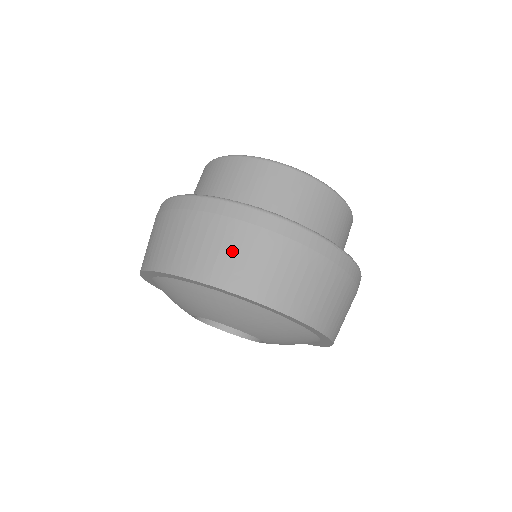
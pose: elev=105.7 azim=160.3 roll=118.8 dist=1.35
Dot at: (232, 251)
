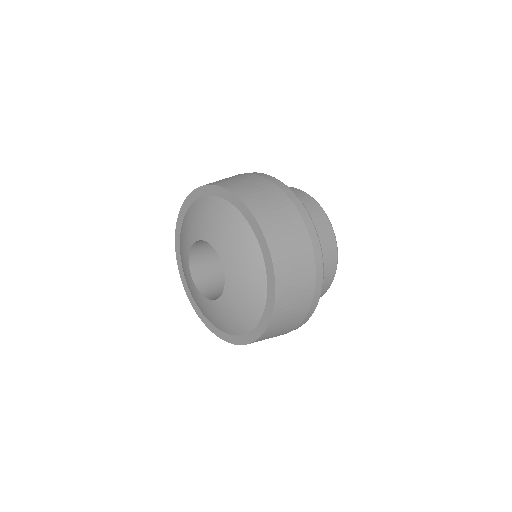
Dot at: (228, 178)
